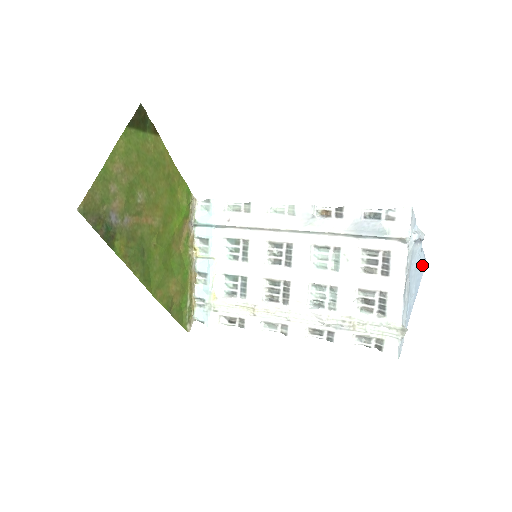
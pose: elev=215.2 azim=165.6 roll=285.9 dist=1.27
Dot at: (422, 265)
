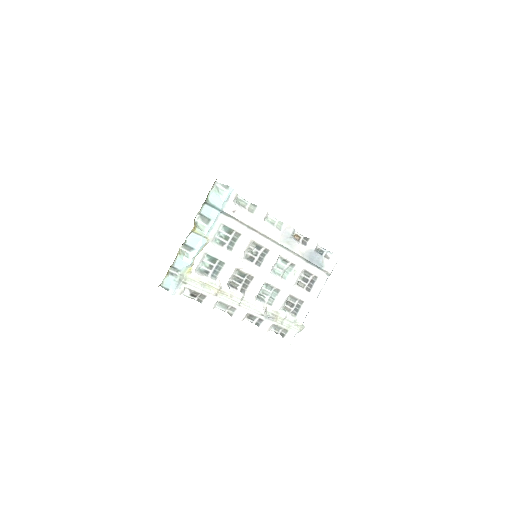
Dot at: occluded
